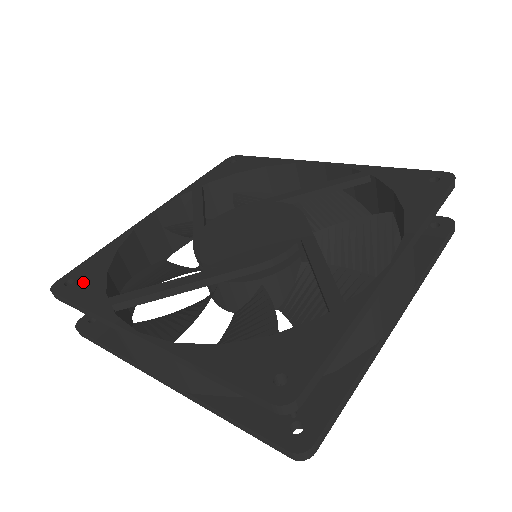
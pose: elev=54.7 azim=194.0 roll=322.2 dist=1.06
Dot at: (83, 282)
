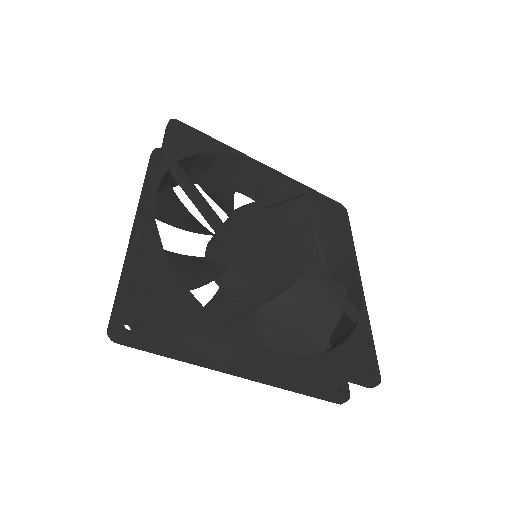
Dot at: (185, 139)
